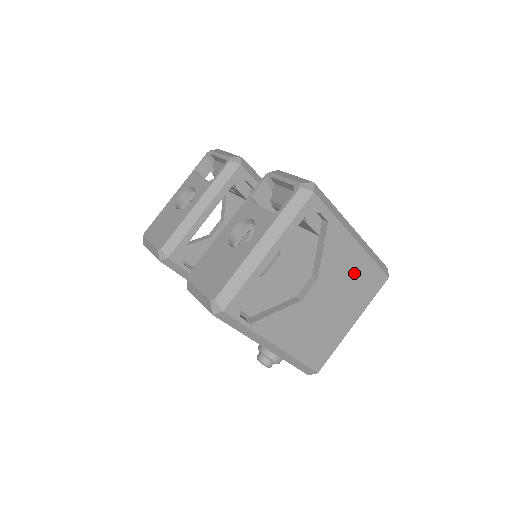
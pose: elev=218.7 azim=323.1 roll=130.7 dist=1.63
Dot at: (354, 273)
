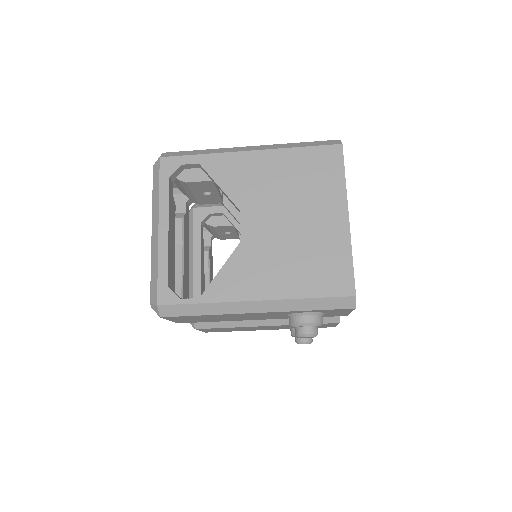
Dot at: (284, 175)
